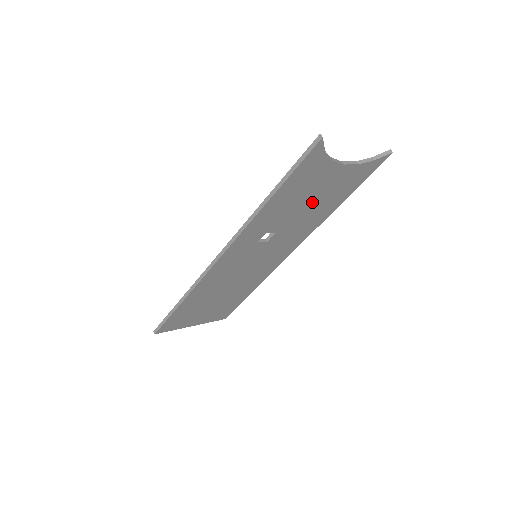
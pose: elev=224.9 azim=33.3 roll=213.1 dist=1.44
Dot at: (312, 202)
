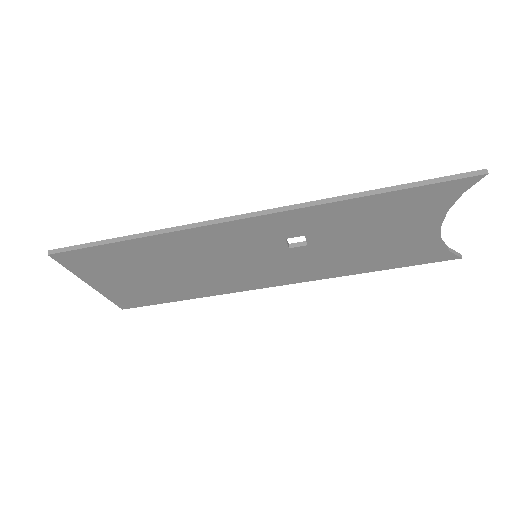
Dot at: (371, 243)
